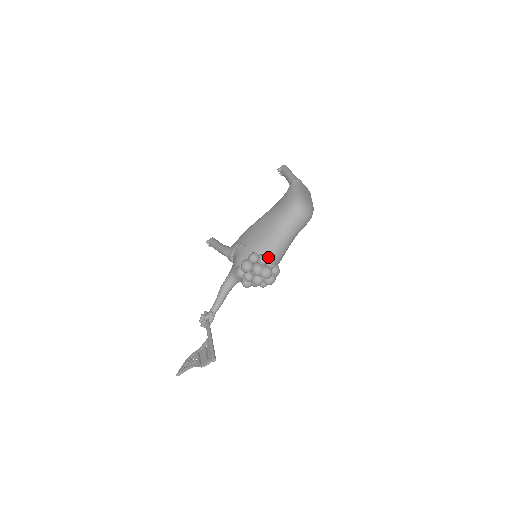
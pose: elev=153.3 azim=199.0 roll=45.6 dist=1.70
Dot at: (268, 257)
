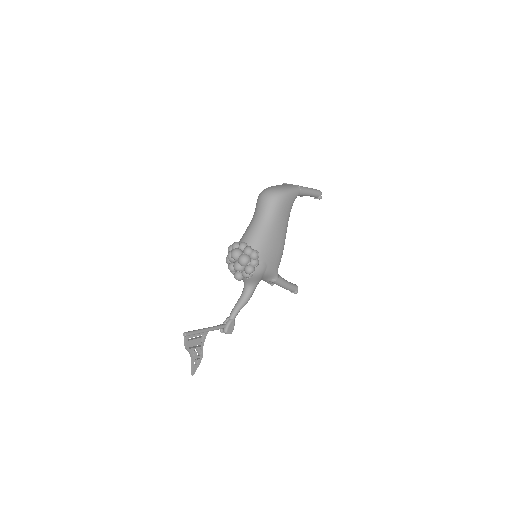
Dot at: occluded
